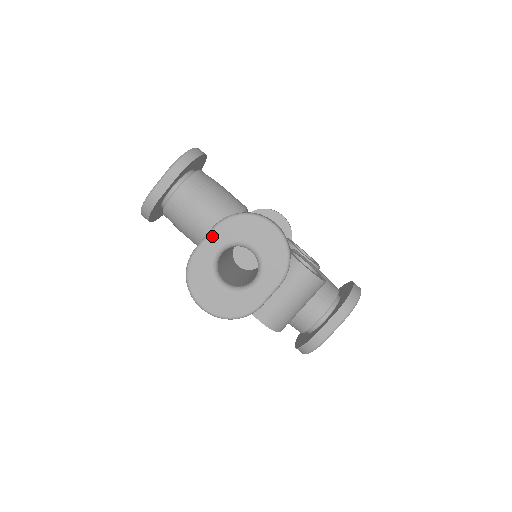
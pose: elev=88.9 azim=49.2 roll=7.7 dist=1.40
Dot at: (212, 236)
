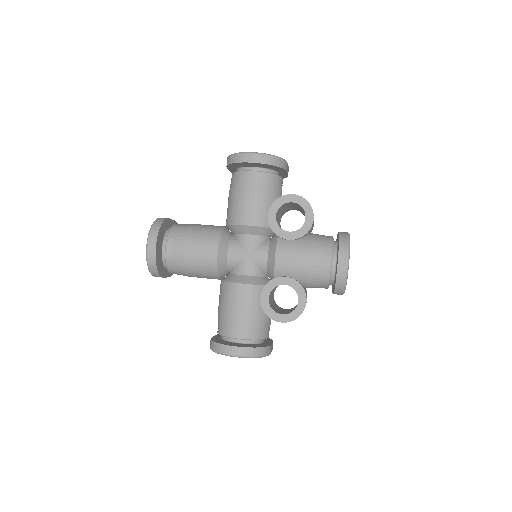
Dot at: occluded
